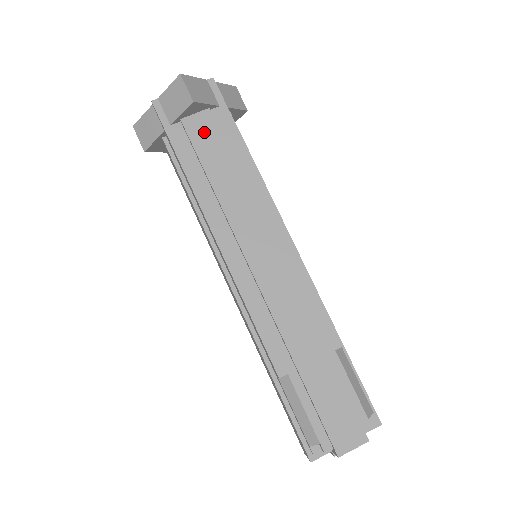
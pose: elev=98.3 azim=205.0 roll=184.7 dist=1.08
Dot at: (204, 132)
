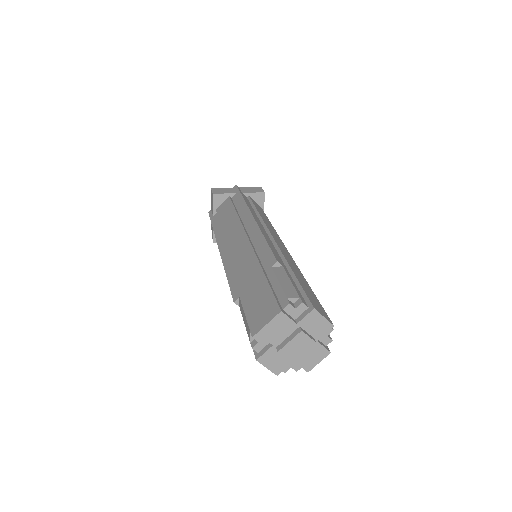
Dot at: (224, 207)
